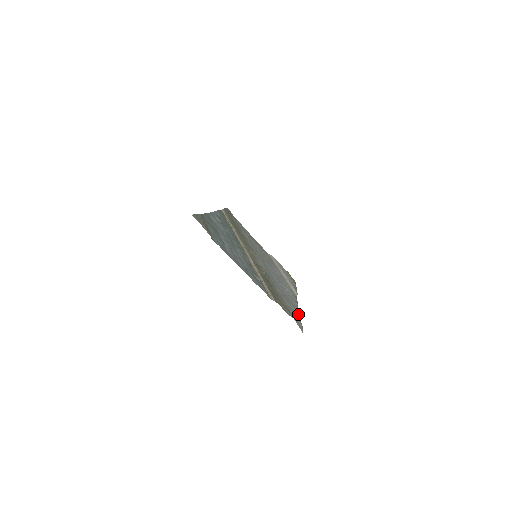
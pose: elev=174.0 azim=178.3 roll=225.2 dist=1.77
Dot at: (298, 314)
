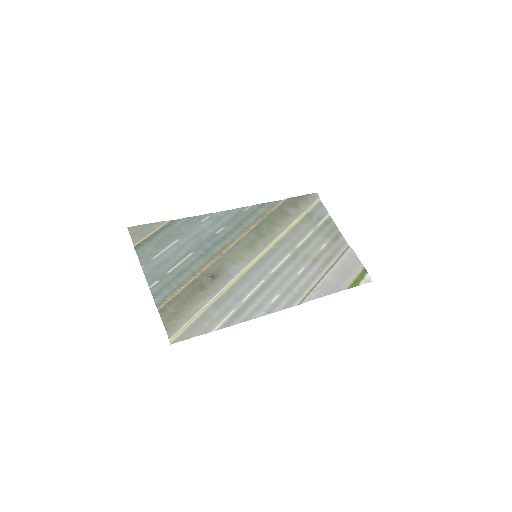
Dot at: (226, 325)
